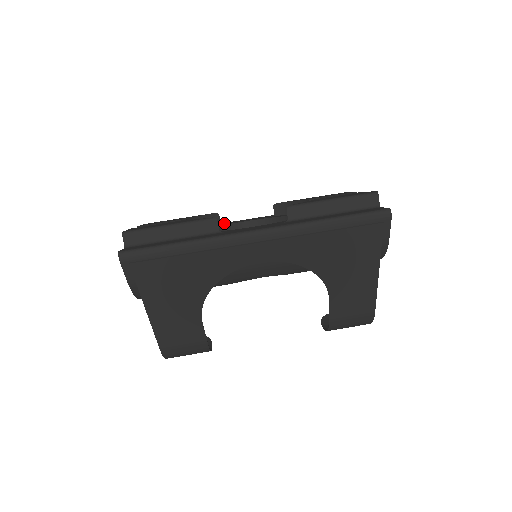
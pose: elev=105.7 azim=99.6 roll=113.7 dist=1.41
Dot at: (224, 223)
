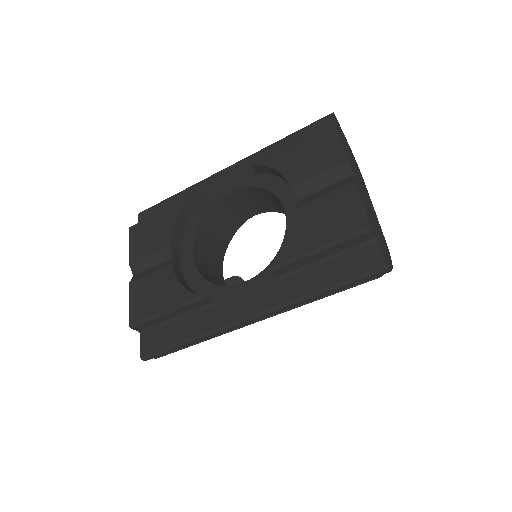
Dot at: (205, 189)
